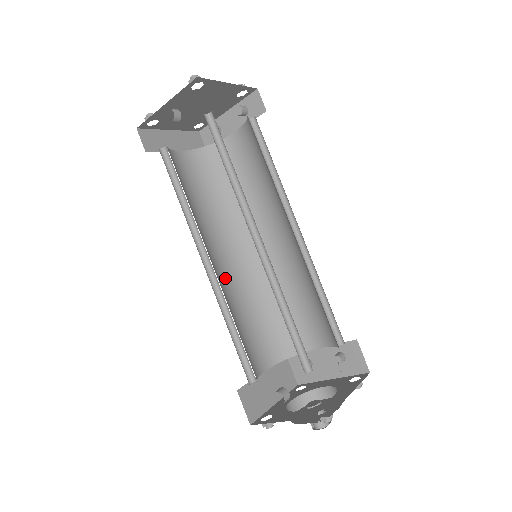
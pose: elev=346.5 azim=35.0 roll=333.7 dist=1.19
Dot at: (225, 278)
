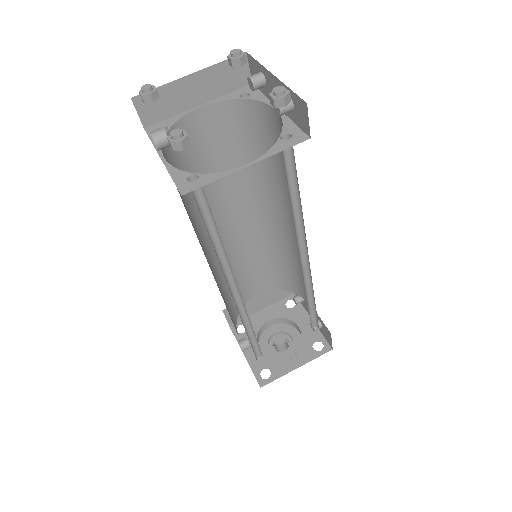
Dot at: (234, 237)
